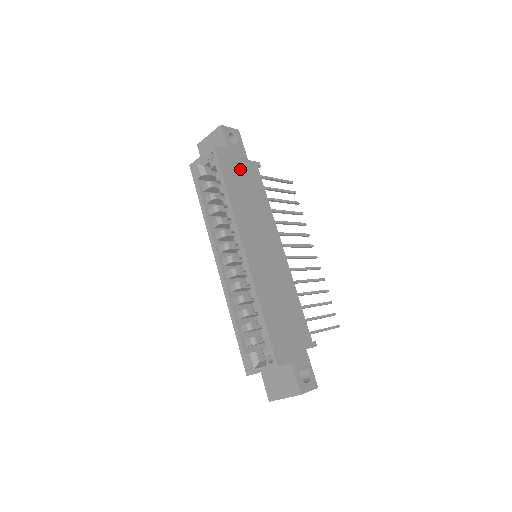
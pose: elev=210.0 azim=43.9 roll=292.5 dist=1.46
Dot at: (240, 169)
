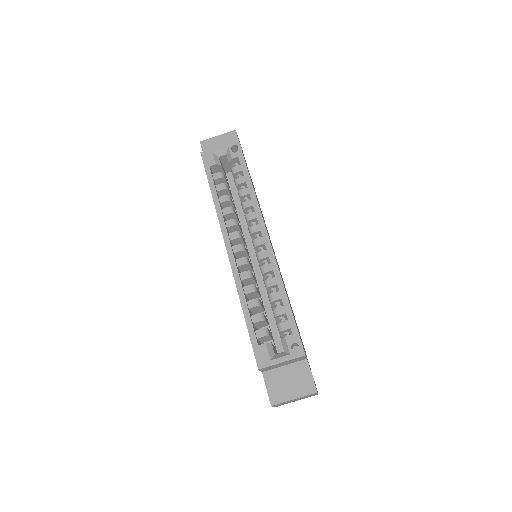
Dot at: (249, 173)
